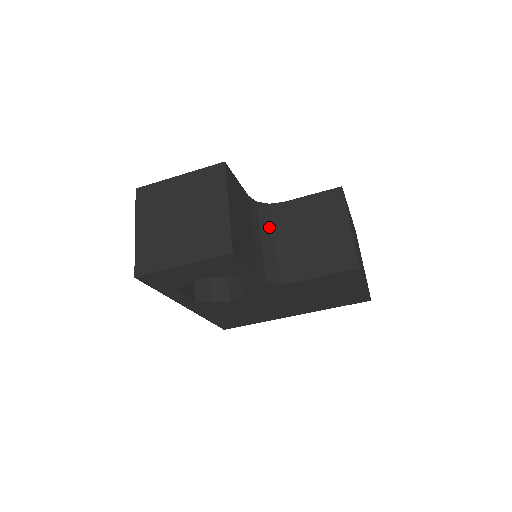
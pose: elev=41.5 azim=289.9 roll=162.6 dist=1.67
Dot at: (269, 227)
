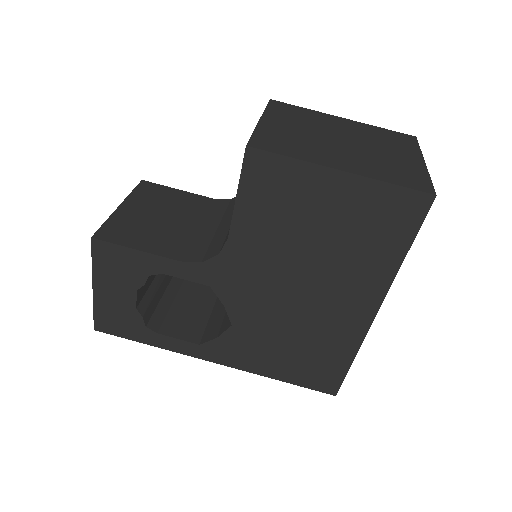
Dot at: occluded
